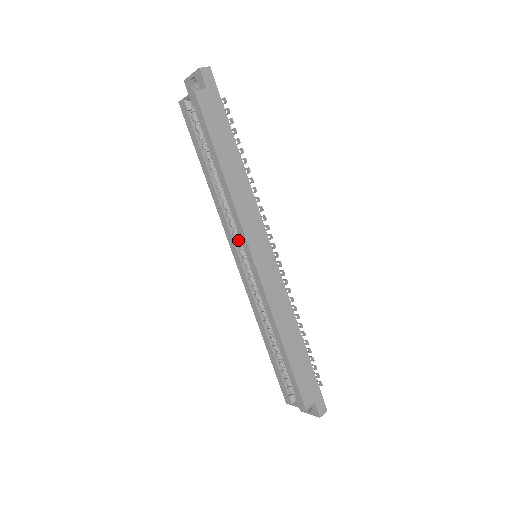
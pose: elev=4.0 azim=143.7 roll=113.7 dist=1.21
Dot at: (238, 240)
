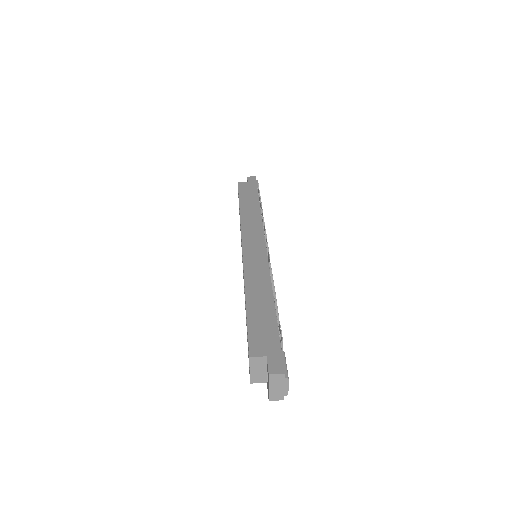
Dot at: occluded
